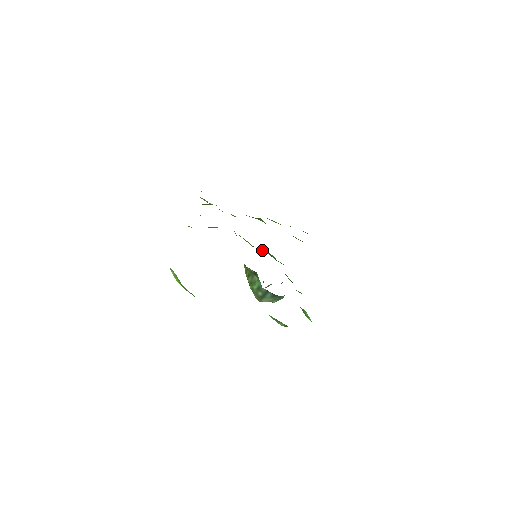
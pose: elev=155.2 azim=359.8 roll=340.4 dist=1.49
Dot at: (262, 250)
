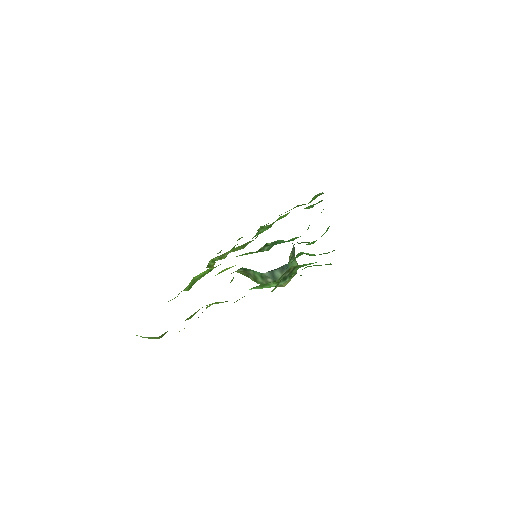
Dot at: (266, 246)
